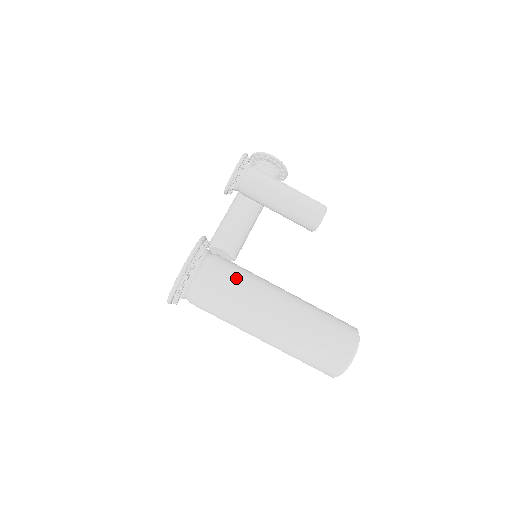
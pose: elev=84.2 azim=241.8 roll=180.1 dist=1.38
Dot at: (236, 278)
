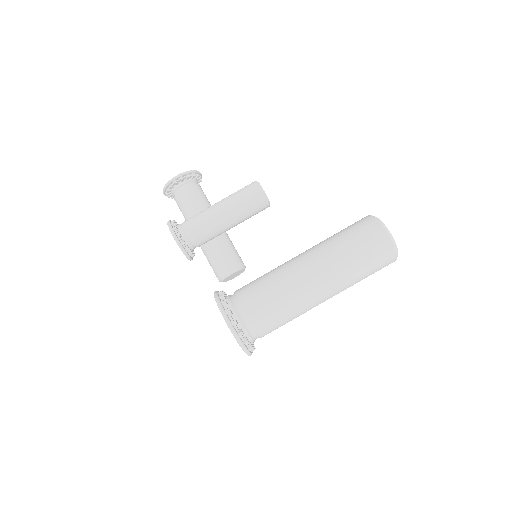
Dot at: (266, 292)
